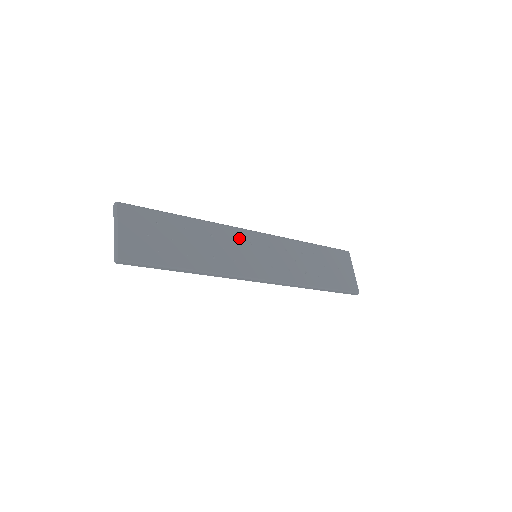
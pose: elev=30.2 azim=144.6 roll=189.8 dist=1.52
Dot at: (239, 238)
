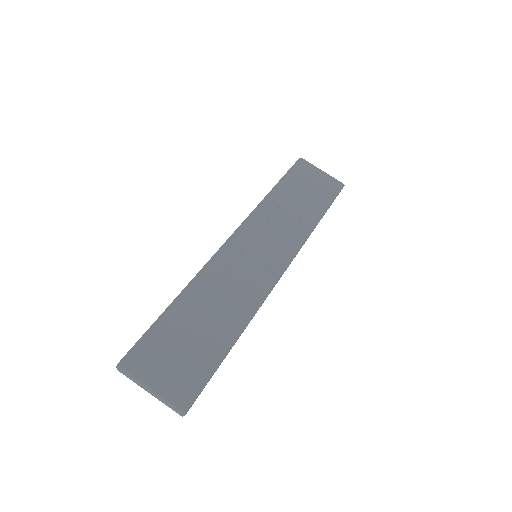
Dot at: (230, 259)
